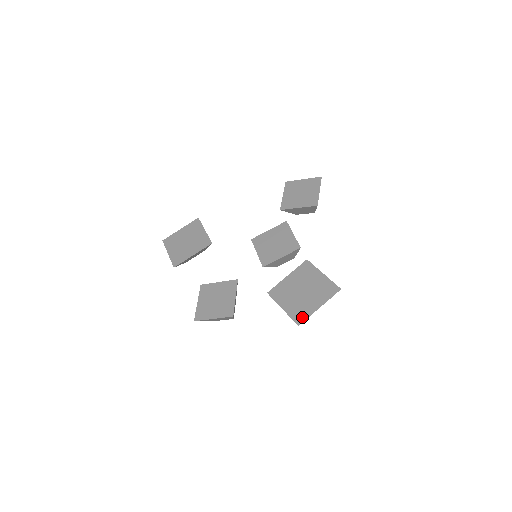
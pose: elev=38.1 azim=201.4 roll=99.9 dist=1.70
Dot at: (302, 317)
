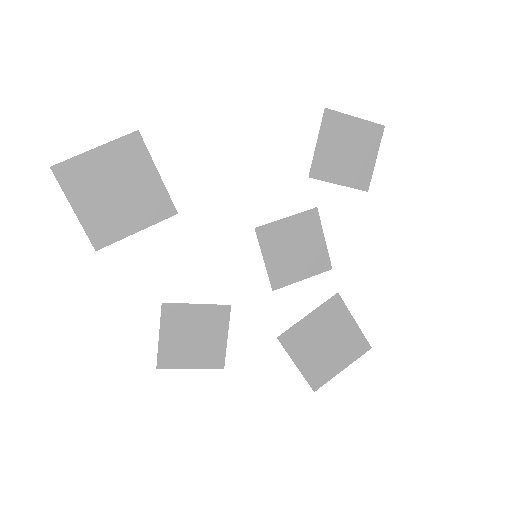
Dot at: (320, 381)
